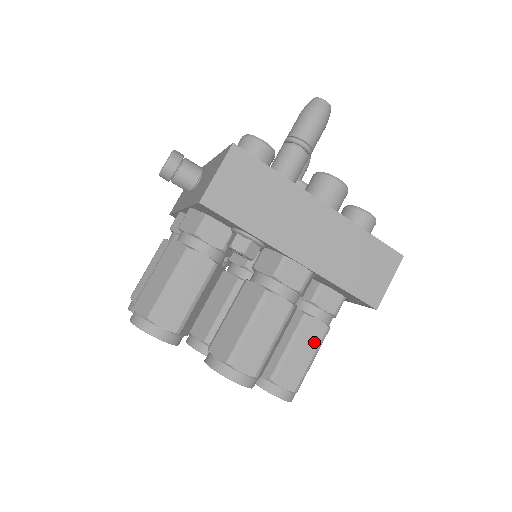
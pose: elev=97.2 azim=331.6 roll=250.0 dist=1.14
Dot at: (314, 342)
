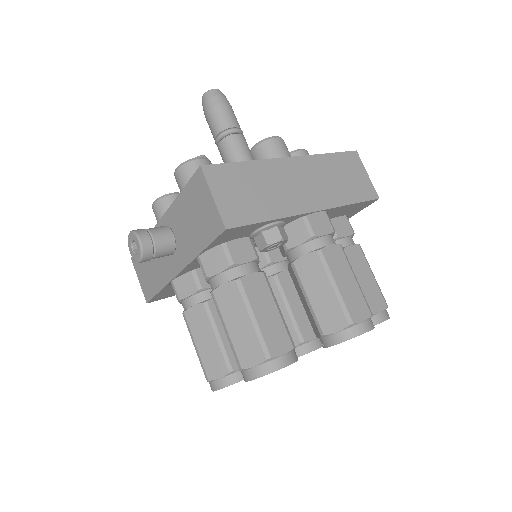
Dot at: (363, 263)
